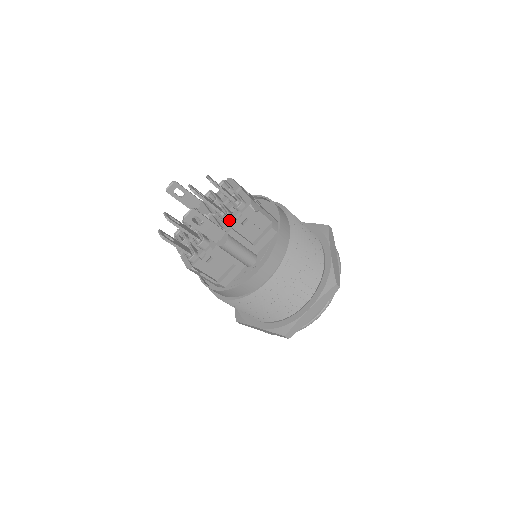
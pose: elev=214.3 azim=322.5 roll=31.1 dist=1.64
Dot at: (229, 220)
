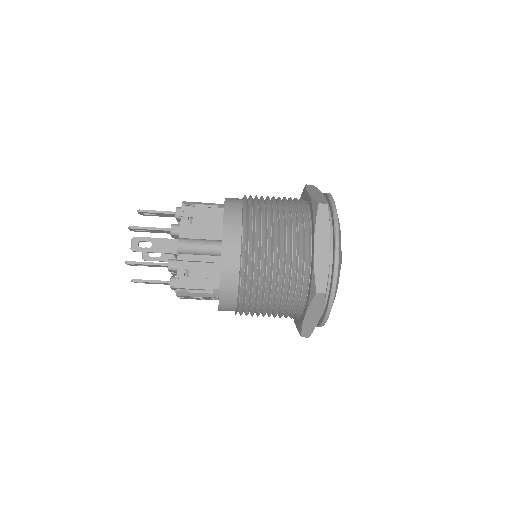
Dot at: (177, 229)
